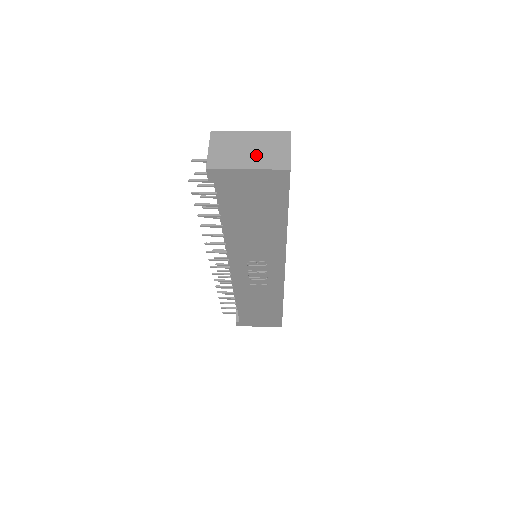
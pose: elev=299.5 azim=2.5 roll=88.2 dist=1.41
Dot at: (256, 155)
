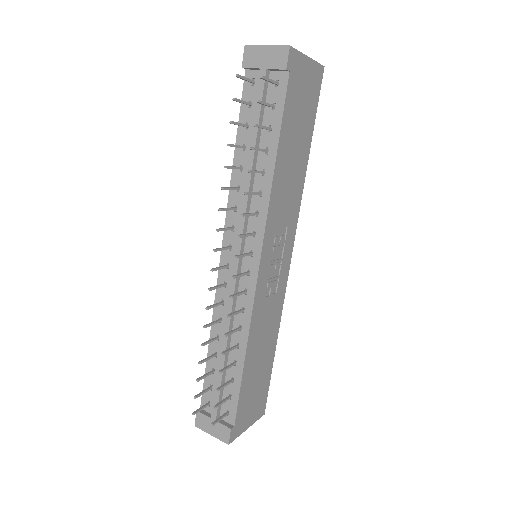
Dot at: occluded
